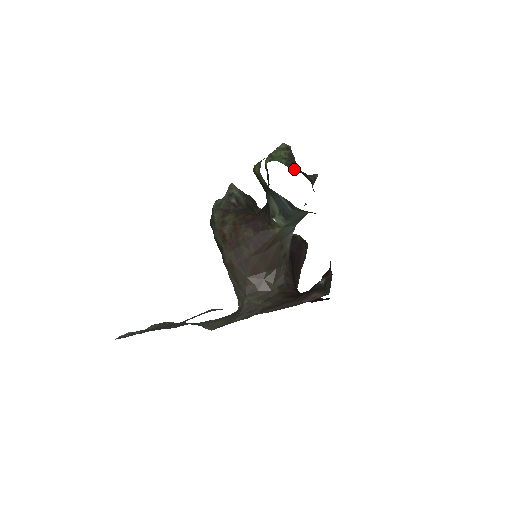
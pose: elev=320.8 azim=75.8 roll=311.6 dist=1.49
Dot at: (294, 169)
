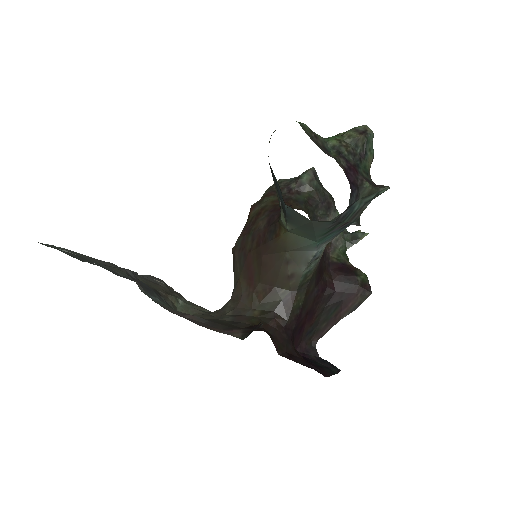
Dot at: (335, 156)
